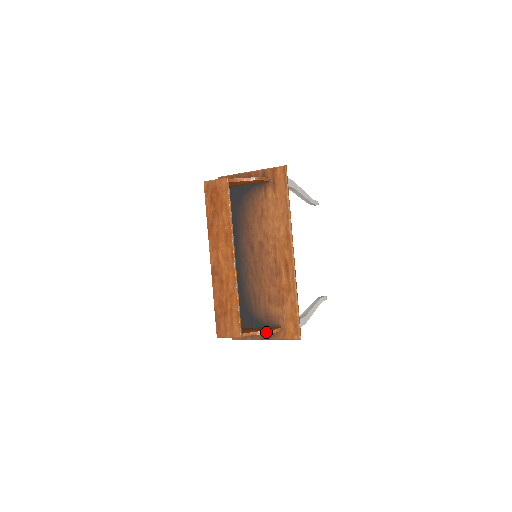
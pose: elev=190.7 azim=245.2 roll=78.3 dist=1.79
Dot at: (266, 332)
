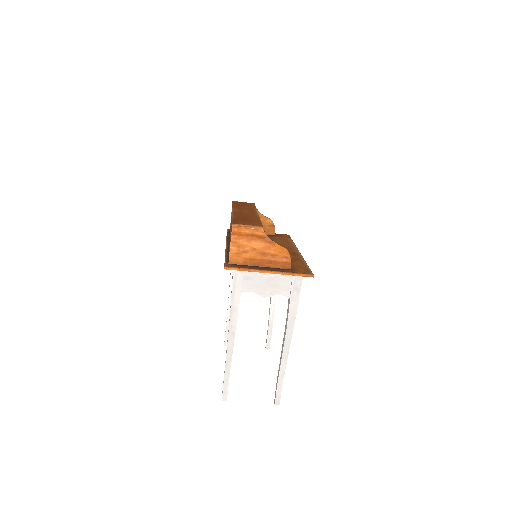
Dot at: (283, 247)
